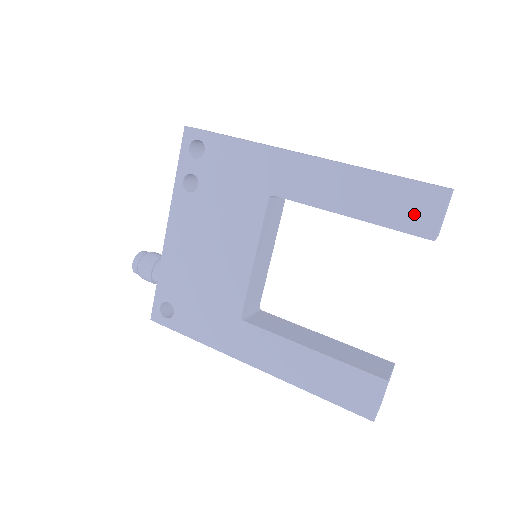
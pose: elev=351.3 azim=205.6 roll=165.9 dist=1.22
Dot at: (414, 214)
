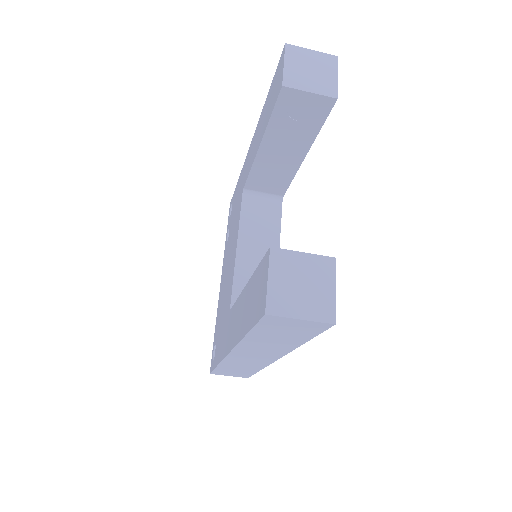
Dot at: (276, 89)
